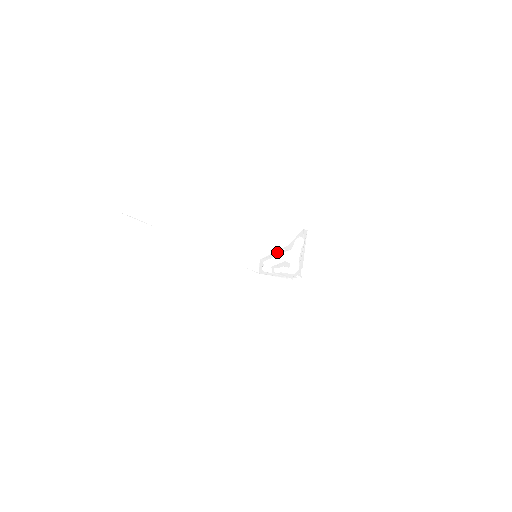
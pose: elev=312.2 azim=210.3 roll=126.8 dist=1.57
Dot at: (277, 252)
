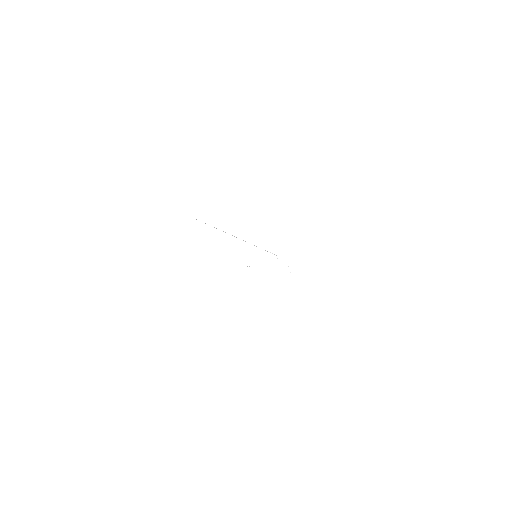
Dot at: occluded
